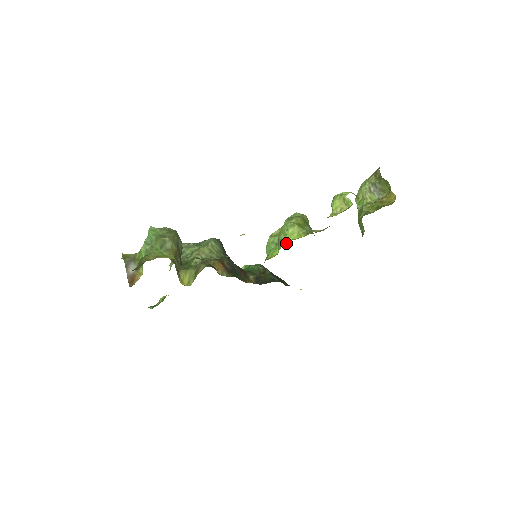
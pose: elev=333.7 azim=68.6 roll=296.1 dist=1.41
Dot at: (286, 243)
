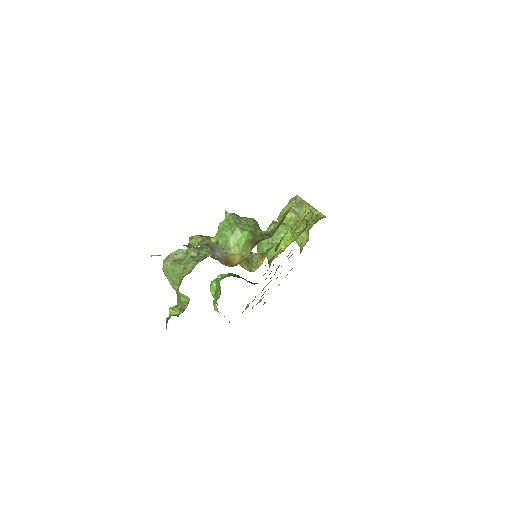
Dot at: (295, 238)
